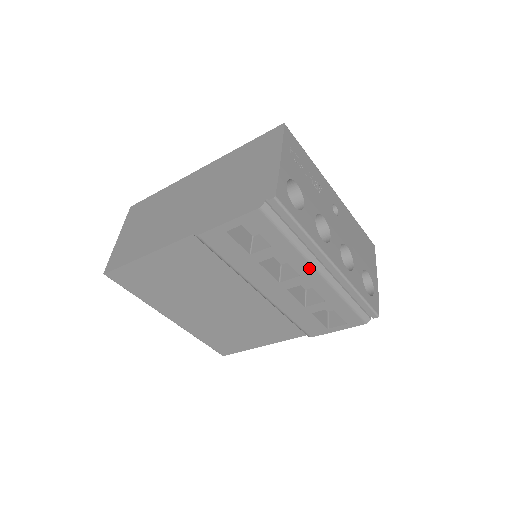
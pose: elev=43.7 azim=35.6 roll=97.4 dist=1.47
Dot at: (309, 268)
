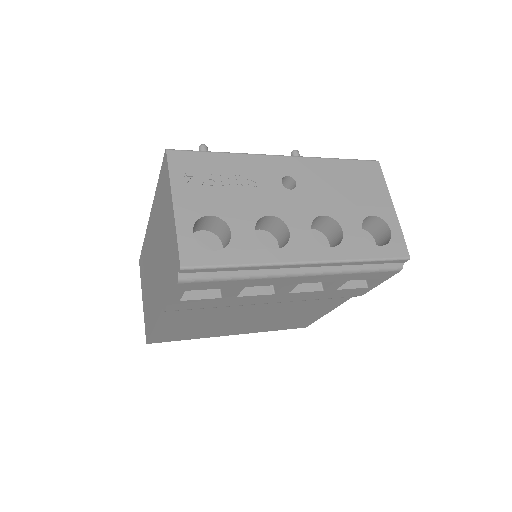
Dot at: (284, 279)
